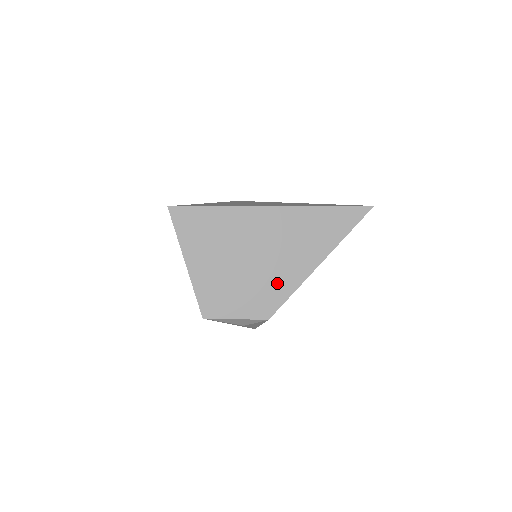
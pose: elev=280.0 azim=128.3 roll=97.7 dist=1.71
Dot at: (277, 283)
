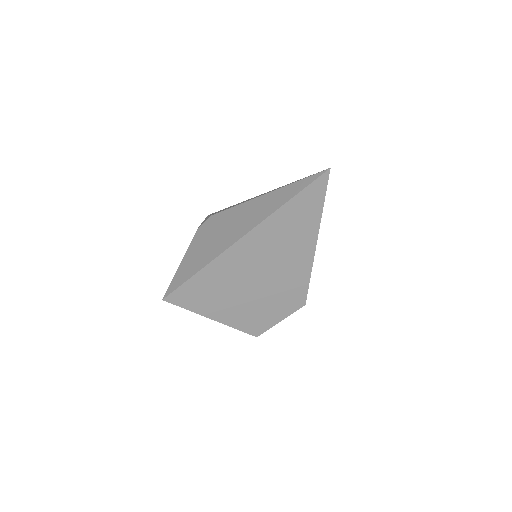
Dot at: (292, 281)
